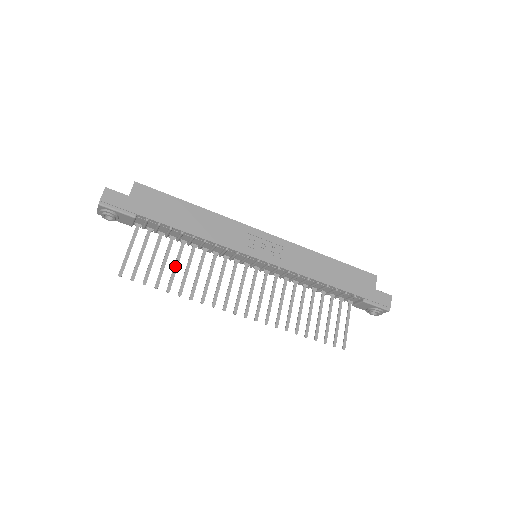
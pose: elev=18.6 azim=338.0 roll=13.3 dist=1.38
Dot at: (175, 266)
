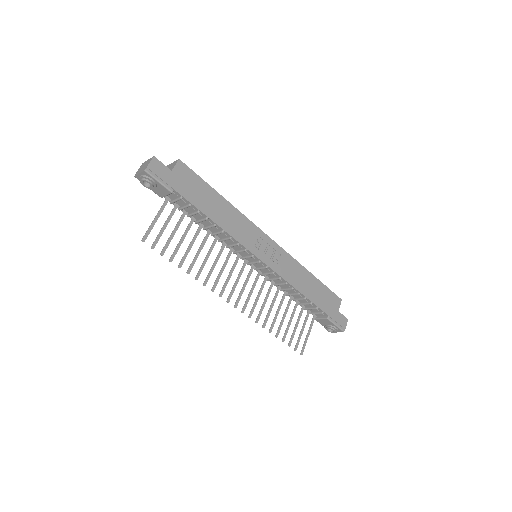
Dot at: (190, 246)
